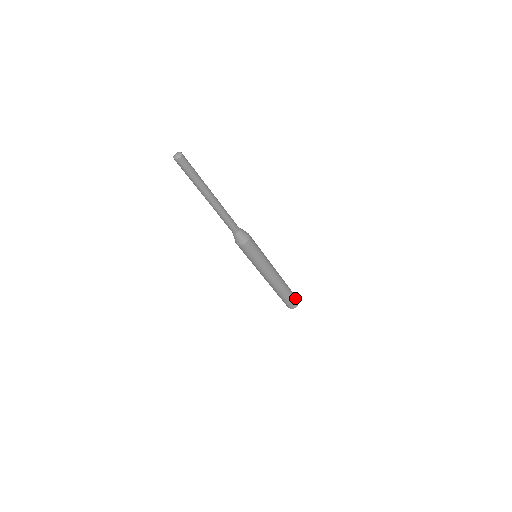
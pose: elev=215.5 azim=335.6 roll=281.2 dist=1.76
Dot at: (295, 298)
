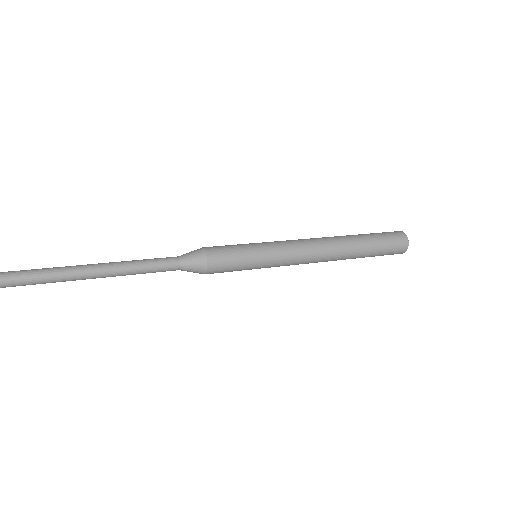
Dot at: (394, 243)
